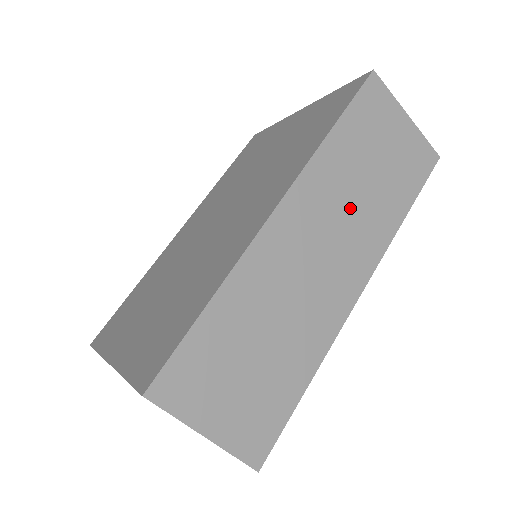
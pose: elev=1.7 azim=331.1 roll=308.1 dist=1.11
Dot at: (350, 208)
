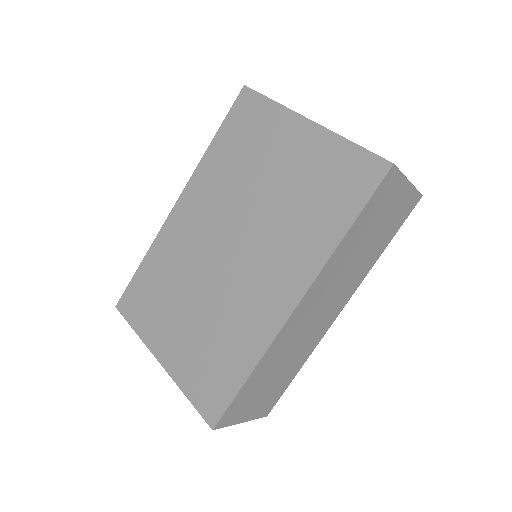
Dot at: (346, 273)
